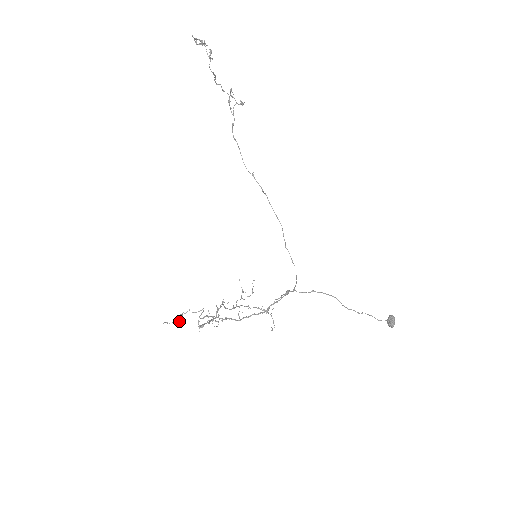
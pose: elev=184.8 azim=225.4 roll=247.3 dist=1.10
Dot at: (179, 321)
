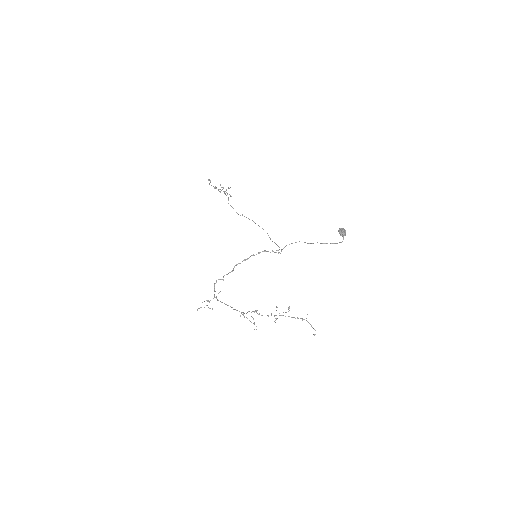
Dot at: occluded
